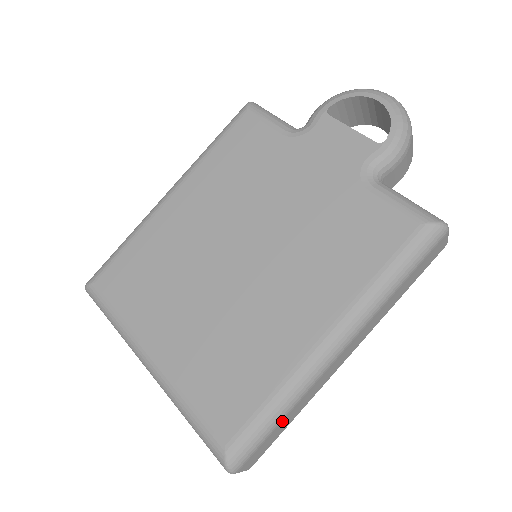
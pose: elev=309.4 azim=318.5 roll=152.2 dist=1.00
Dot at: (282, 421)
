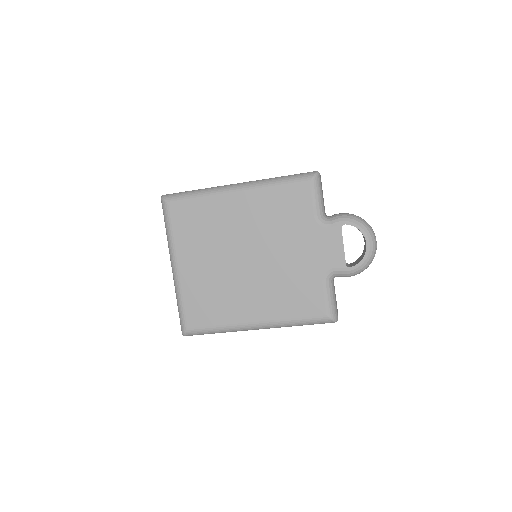
Dot at: occluded
